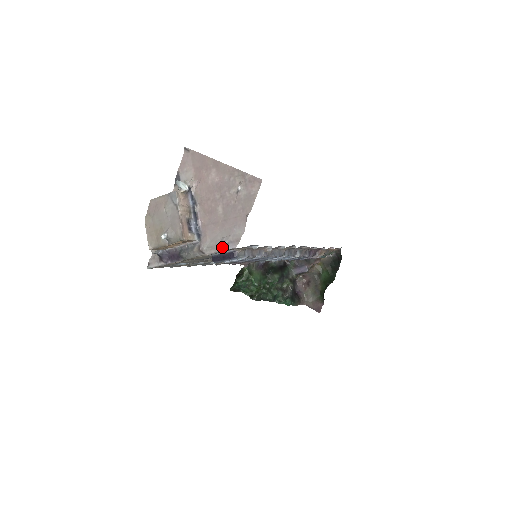
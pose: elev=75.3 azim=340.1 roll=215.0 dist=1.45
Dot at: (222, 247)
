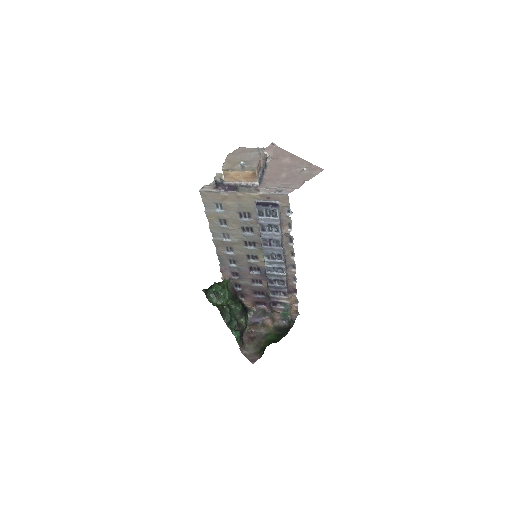
Dot at: (276, 191)
